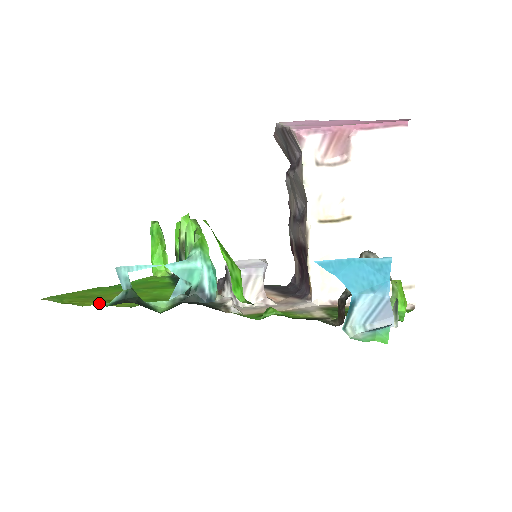
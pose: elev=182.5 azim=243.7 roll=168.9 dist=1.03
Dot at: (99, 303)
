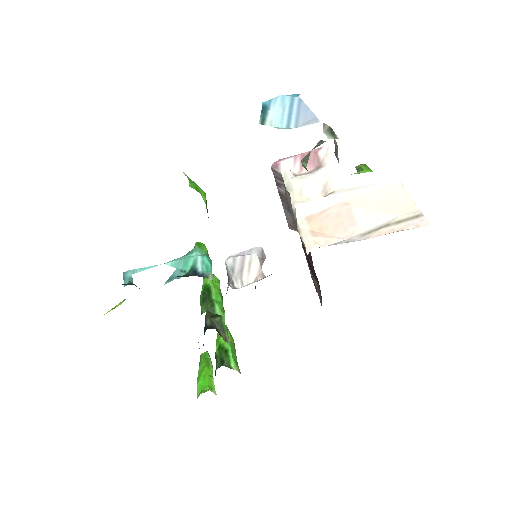
Dot at: occluded
